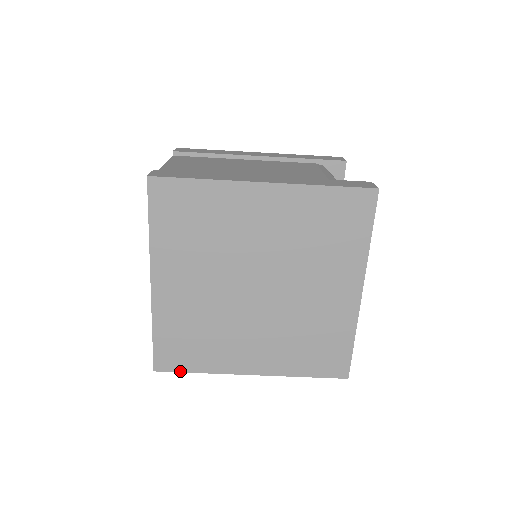
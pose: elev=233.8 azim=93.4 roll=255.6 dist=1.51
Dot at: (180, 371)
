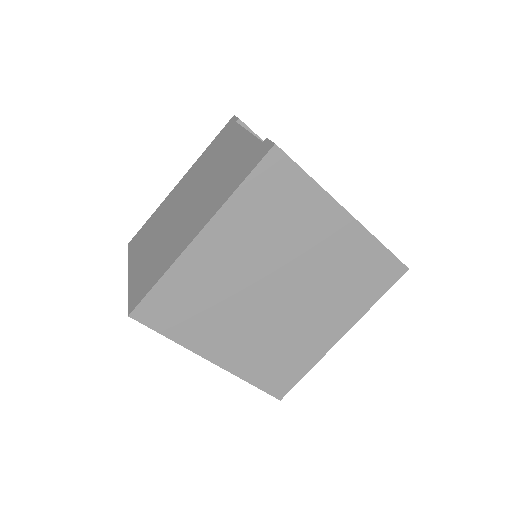
Dot at: (153, 328)
